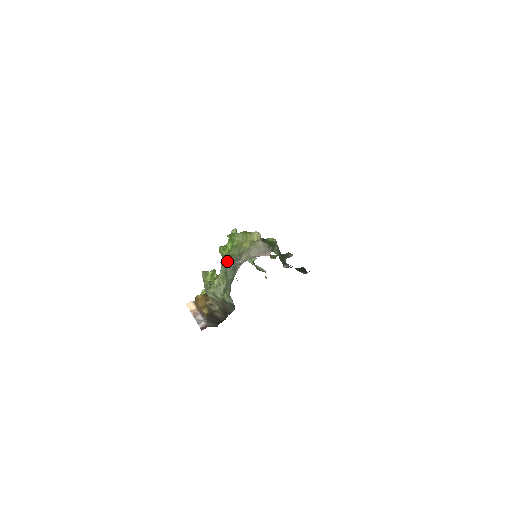
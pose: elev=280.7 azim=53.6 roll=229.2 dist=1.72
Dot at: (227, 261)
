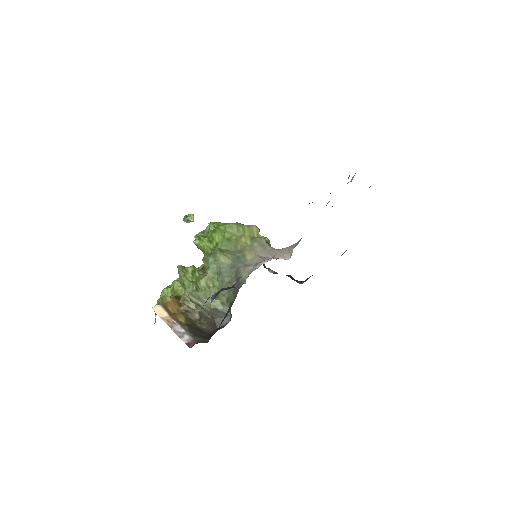
Dot at: (222, 258)
